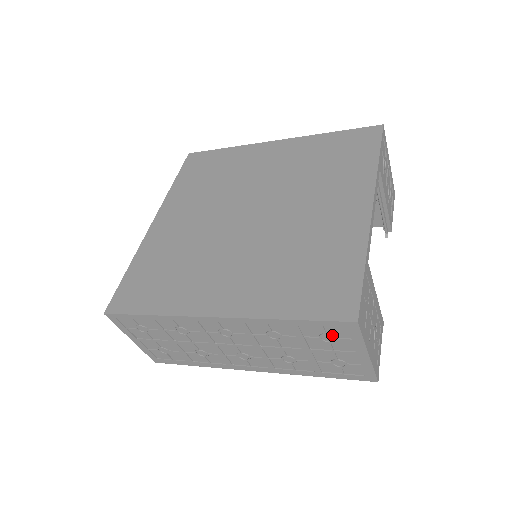
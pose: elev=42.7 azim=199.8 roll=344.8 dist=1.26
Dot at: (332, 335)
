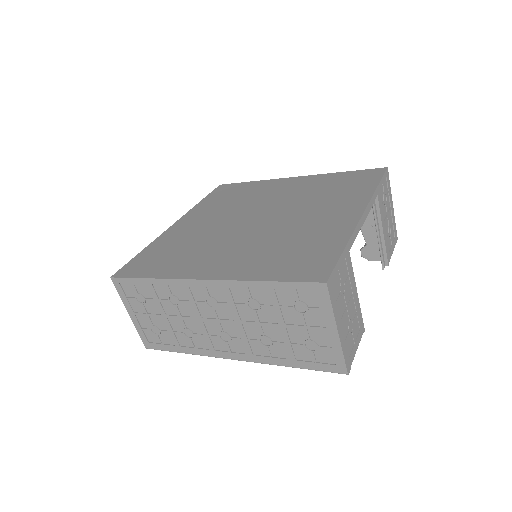
Dot at: (304, 303)
